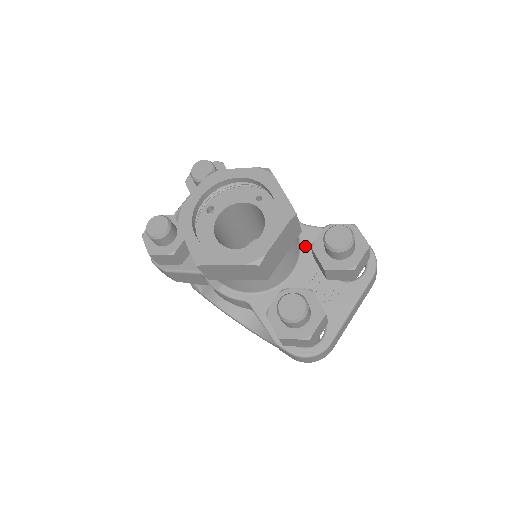
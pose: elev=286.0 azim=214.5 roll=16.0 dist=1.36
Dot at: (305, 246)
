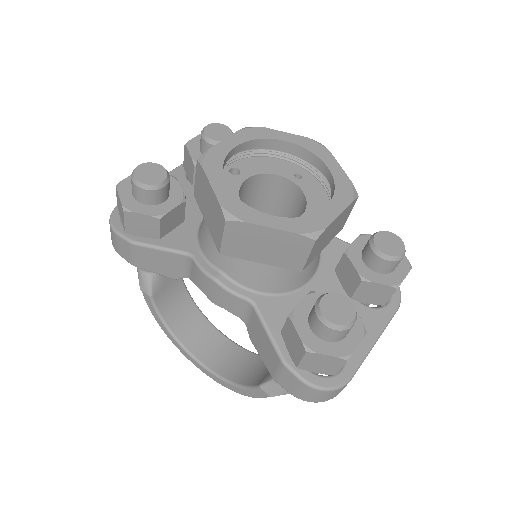
Dot at: (325, 255)
